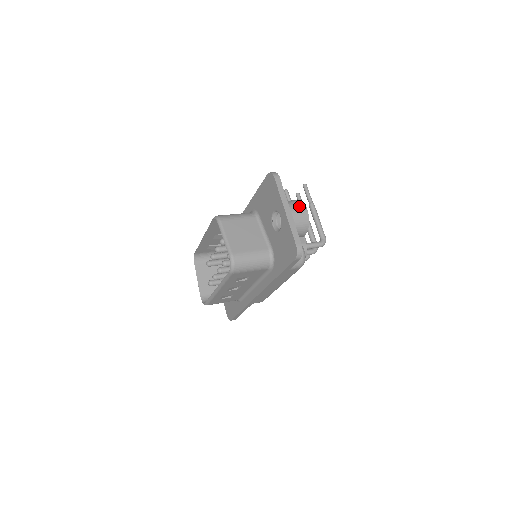
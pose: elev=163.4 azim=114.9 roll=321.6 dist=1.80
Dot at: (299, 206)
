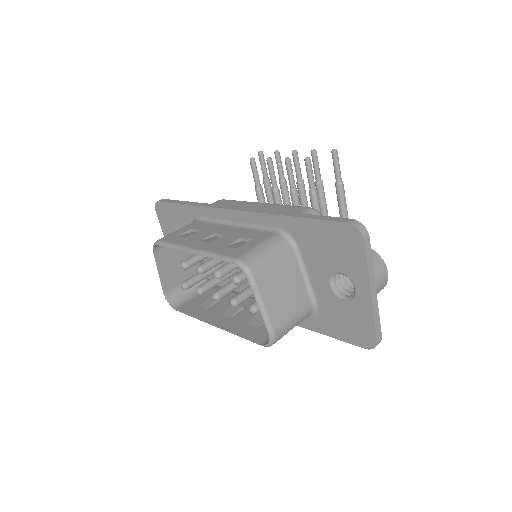
Dot at: (381, 272)
